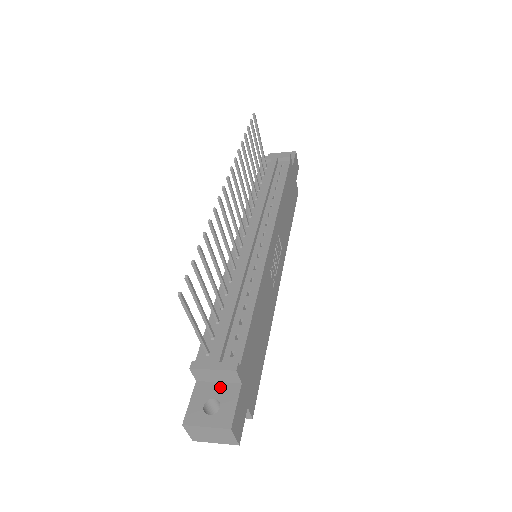
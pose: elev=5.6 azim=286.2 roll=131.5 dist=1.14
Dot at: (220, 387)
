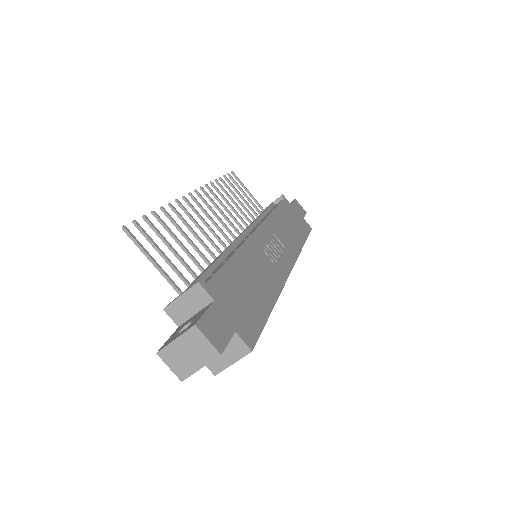
Dot at: (196, 315)
